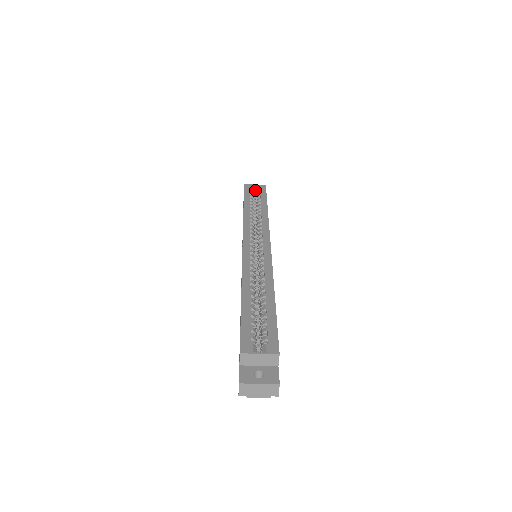
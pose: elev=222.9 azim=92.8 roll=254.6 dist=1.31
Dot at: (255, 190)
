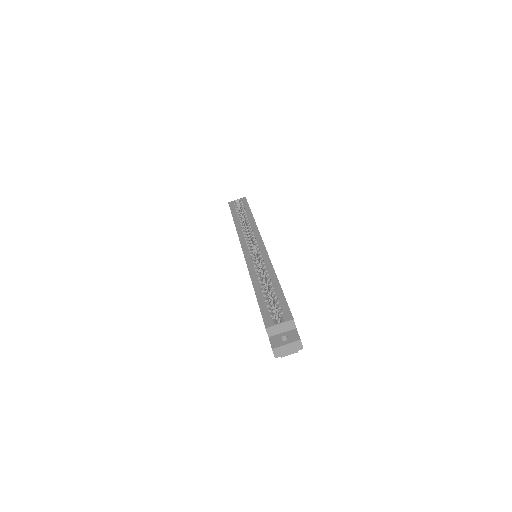
Dot at: (238, 204)
